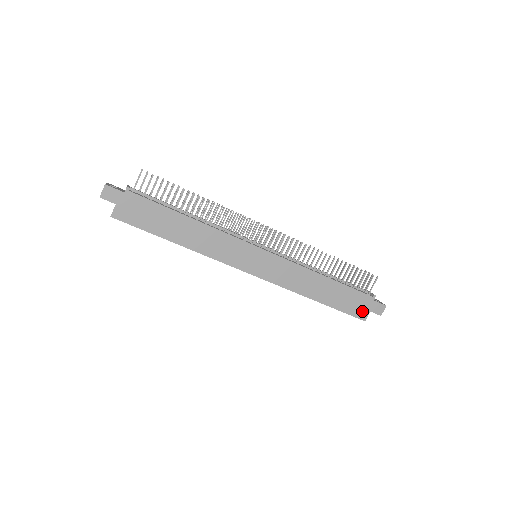
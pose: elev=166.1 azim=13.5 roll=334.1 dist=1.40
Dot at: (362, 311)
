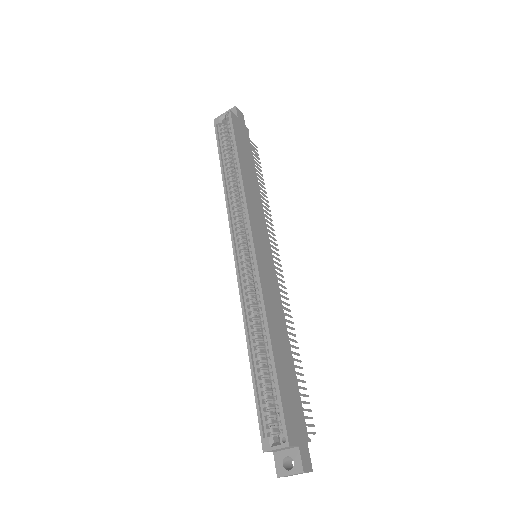
Dot at: (293, 430)
